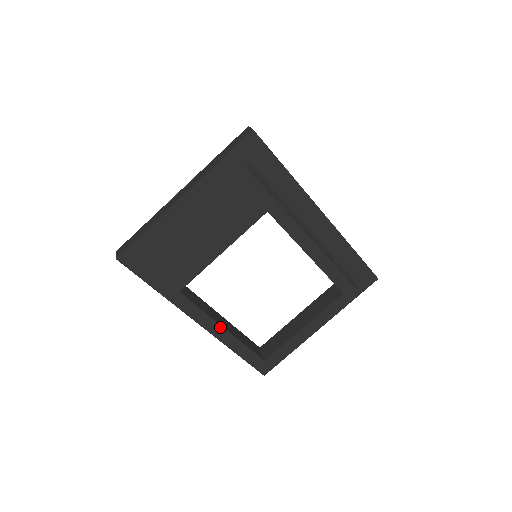
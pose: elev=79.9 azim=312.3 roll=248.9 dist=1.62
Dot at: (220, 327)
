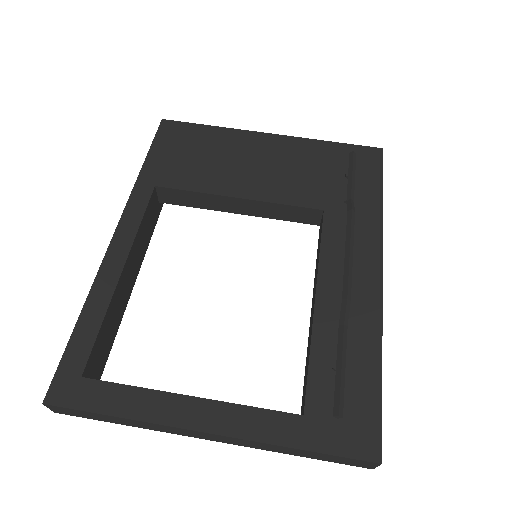
Dot at: (123, 261)
